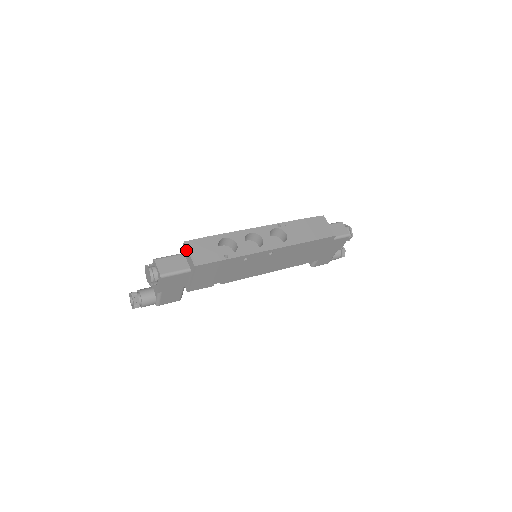
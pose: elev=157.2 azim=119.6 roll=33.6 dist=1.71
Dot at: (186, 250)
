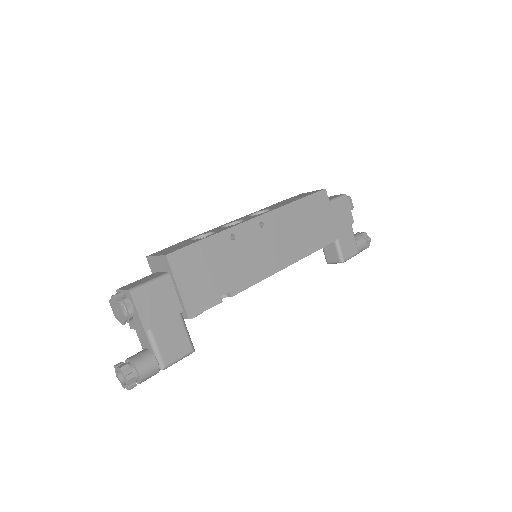
Dot at: (152, 260)
